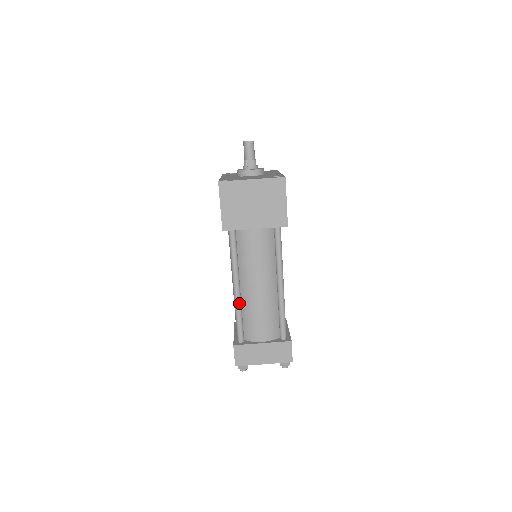
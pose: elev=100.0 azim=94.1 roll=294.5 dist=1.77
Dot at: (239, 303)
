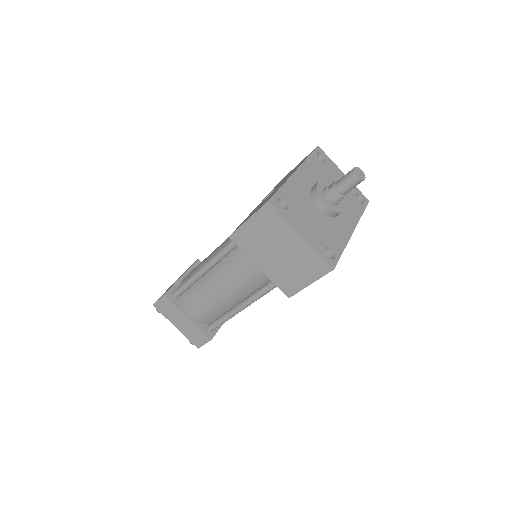
Dot at: (198, 277)
